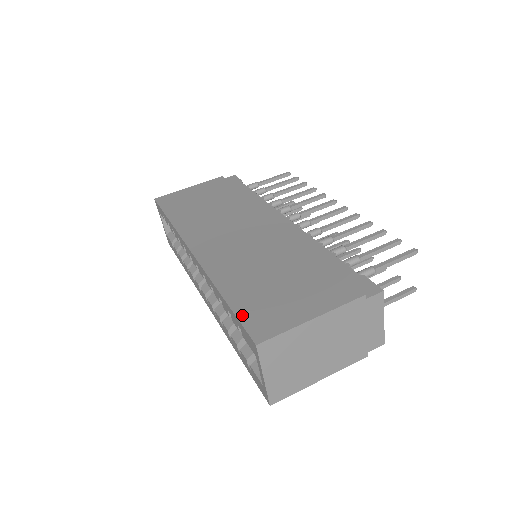
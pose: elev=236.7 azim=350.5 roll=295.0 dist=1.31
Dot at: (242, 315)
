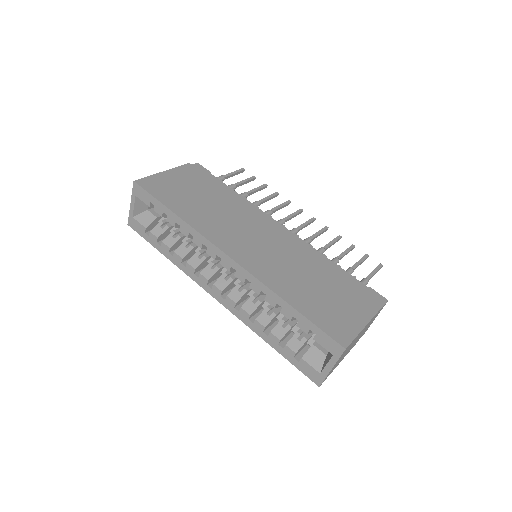
Dot at: (319, 323)
